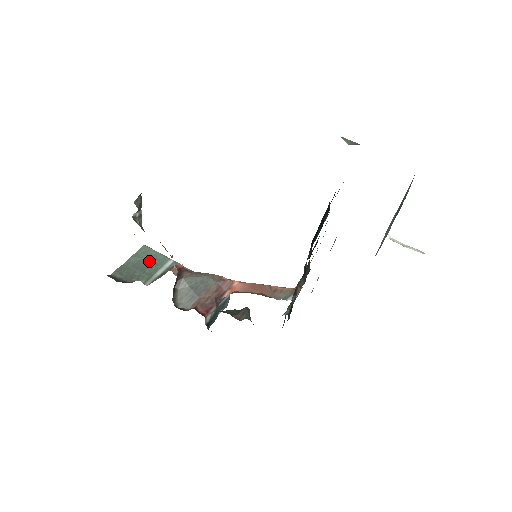
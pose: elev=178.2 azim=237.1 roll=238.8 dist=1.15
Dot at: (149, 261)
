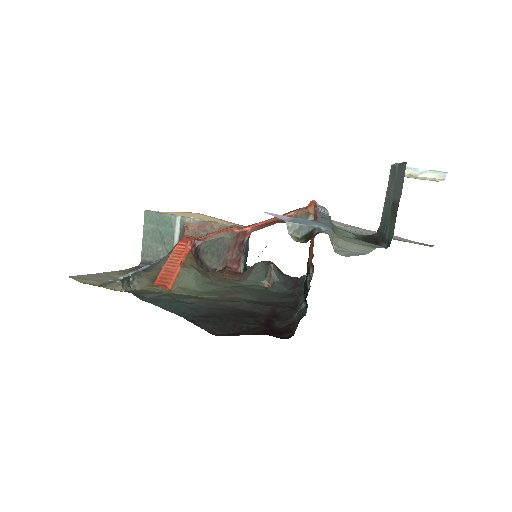
Dot at: (160, 229)
